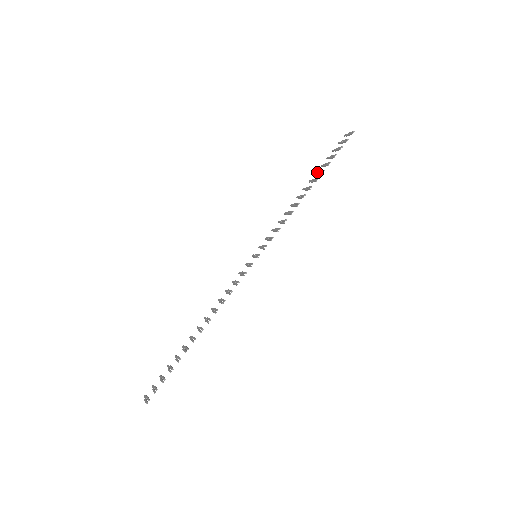
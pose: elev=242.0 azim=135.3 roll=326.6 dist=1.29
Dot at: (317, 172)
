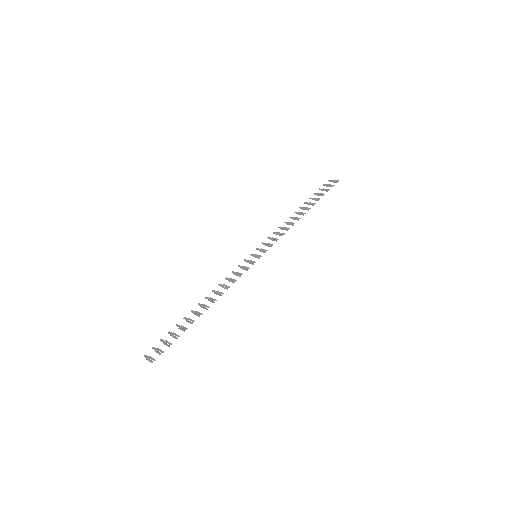
Dot at: (307, 202)
